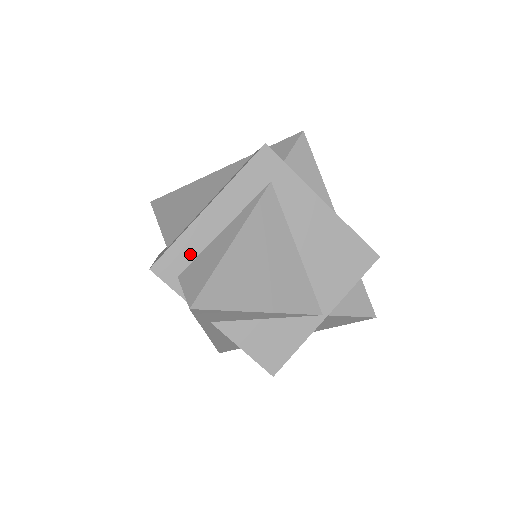
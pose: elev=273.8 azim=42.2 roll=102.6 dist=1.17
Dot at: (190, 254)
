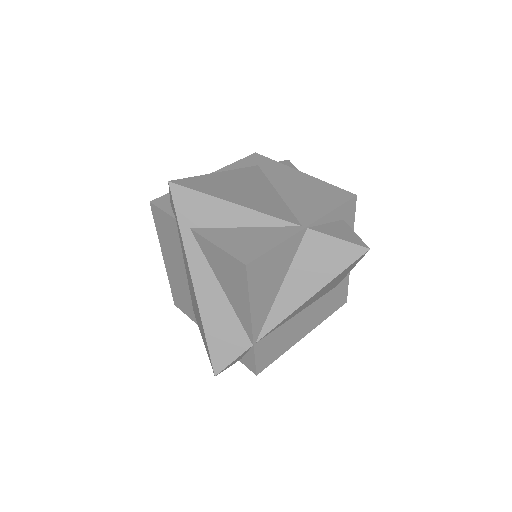
Dot at: occluded
